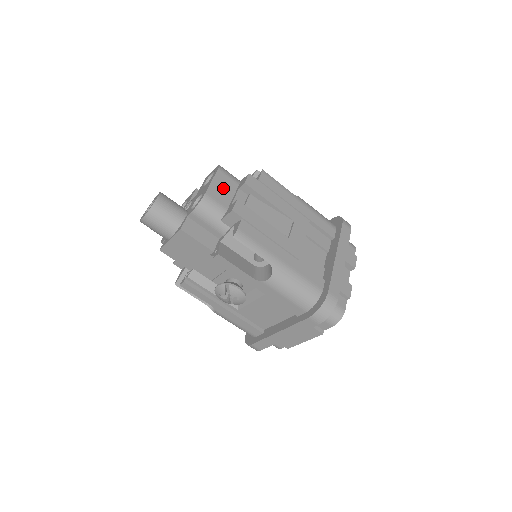
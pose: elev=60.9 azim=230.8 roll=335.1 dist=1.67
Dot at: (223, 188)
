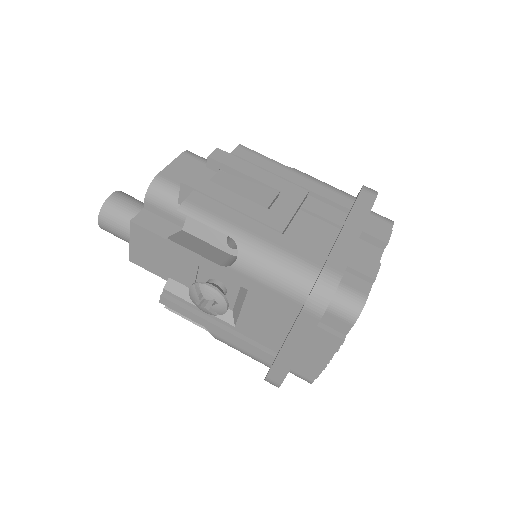
Dot at: (185, 169)
